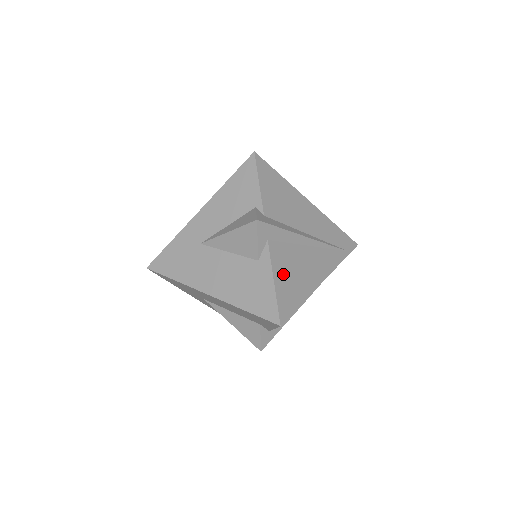
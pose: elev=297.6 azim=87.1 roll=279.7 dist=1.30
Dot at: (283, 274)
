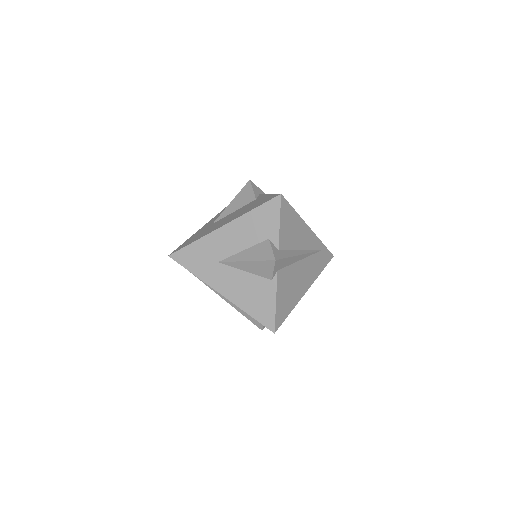
Dot at: occluded
